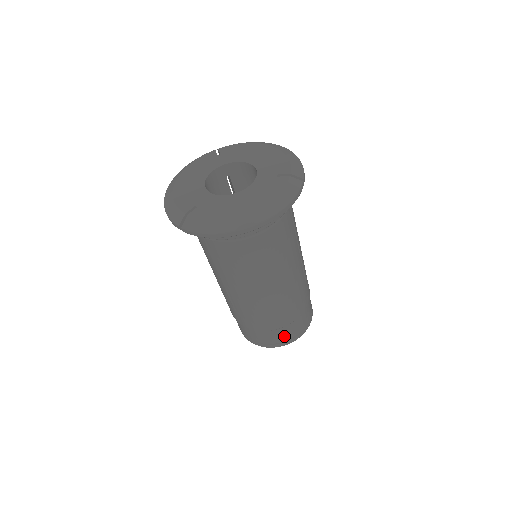
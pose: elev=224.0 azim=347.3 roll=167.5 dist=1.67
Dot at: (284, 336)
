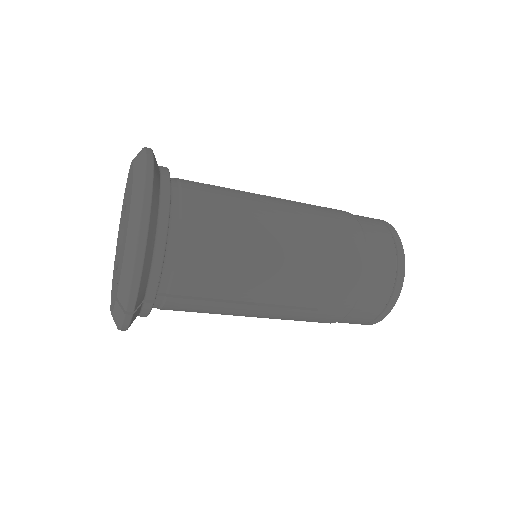
Dot at: occluded
